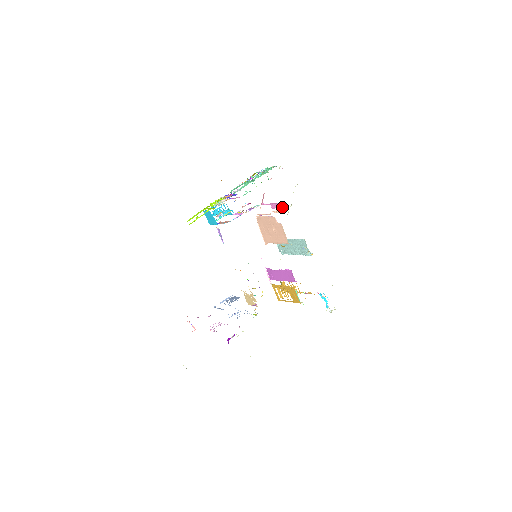
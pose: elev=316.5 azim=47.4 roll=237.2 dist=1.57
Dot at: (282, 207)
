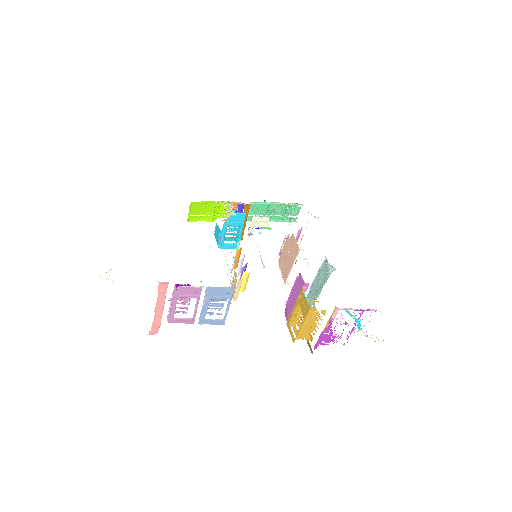
Dot at: (300, 233)
